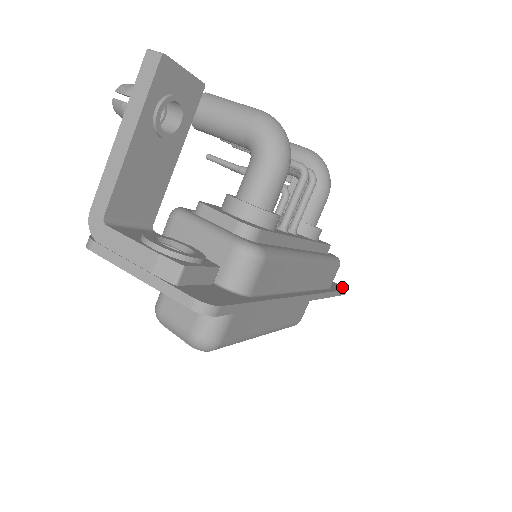
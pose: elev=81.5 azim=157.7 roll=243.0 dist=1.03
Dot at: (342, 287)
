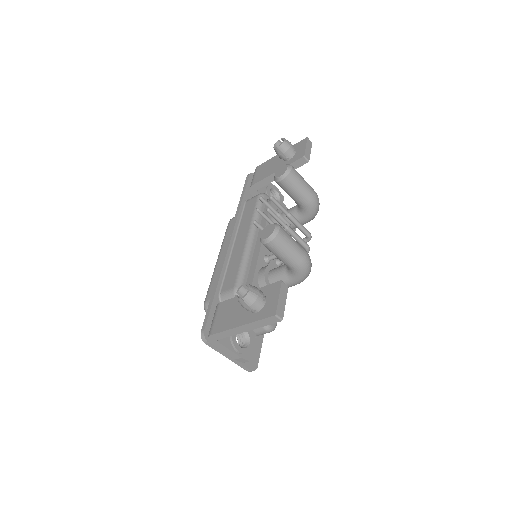
Dot at: occluded
